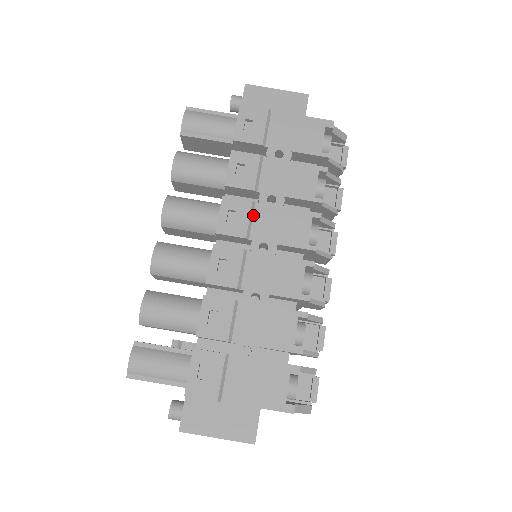
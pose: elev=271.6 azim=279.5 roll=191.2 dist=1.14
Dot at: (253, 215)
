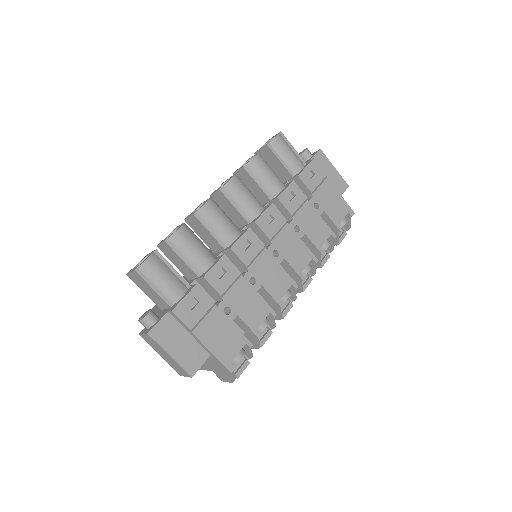
Dot at: (282, 229)
